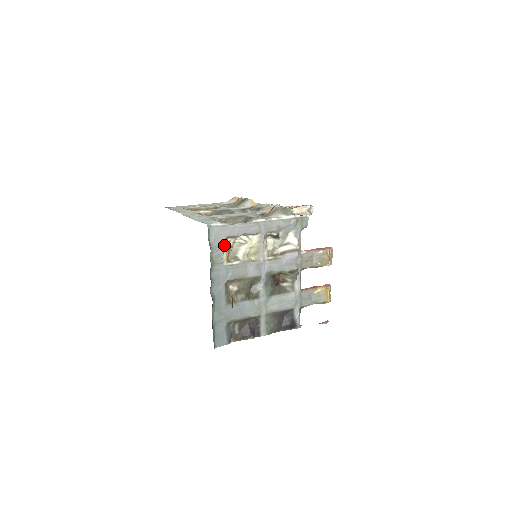
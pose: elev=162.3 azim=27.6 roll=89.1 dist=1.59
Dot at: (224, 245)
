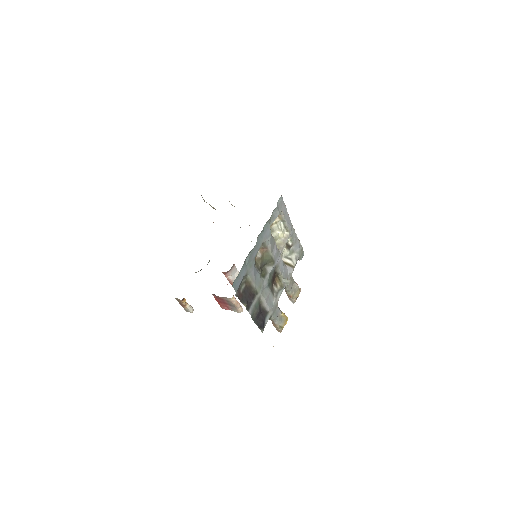
Dot at: occluded
